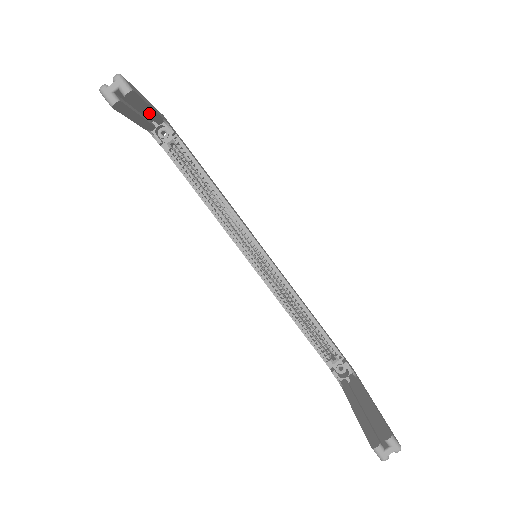
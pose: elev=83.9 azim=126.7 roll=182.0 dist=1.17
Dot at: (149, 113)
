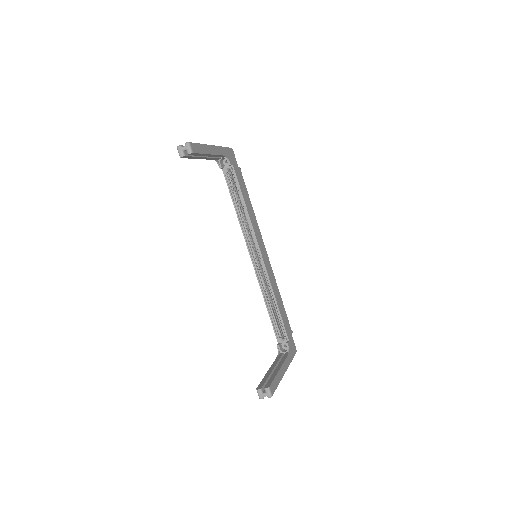
Dot at: (211, 156)
